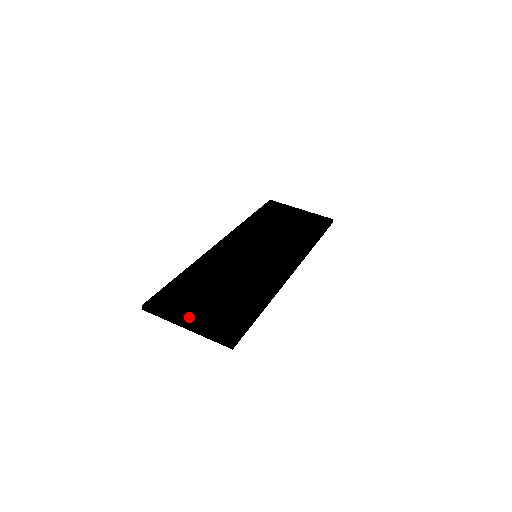
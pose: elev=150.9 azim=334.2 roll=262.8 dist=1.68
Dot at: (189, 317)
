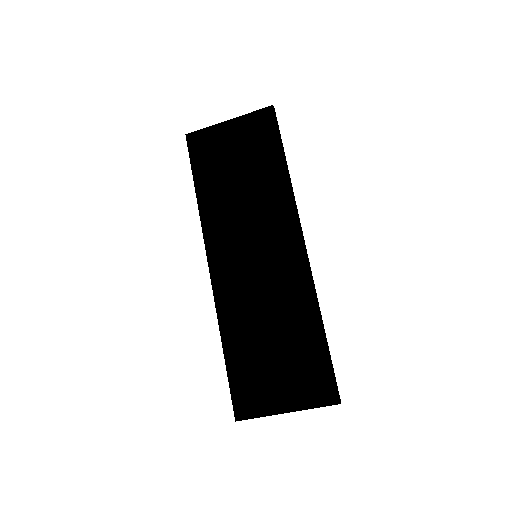
Dot at: (281, 403)
